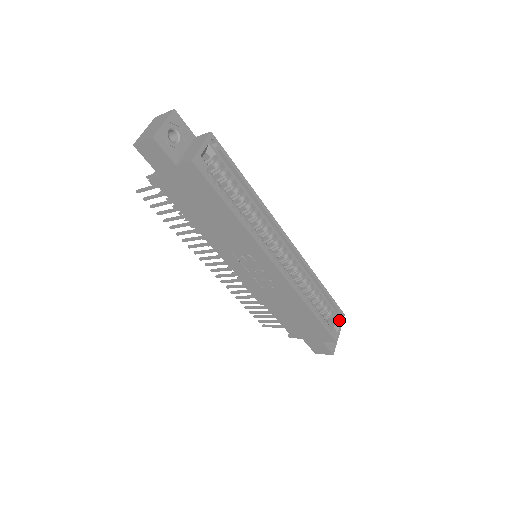
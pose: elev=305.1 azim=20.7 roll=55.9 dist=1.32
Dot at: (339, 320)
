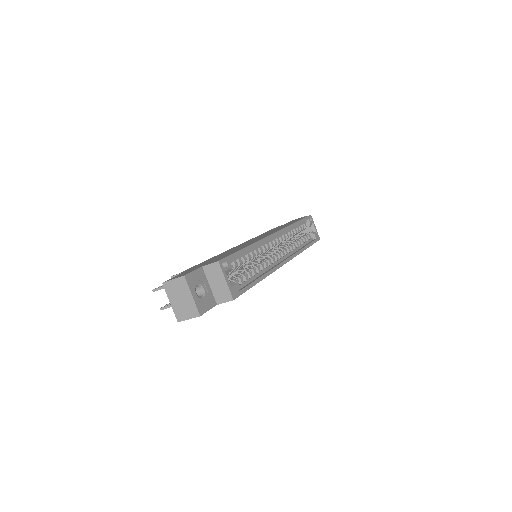
Dot at: (312, 224)
